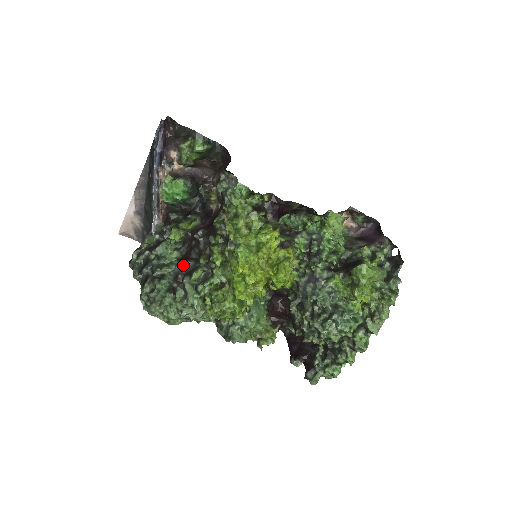
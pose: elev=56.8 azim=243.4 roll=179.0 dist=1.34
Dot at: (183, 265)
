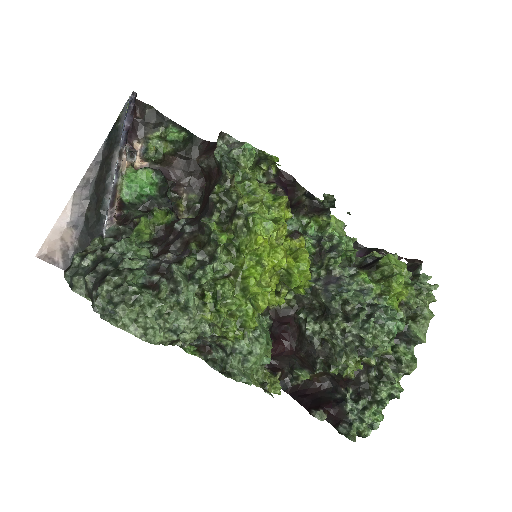
Dot at: (162, 258)
